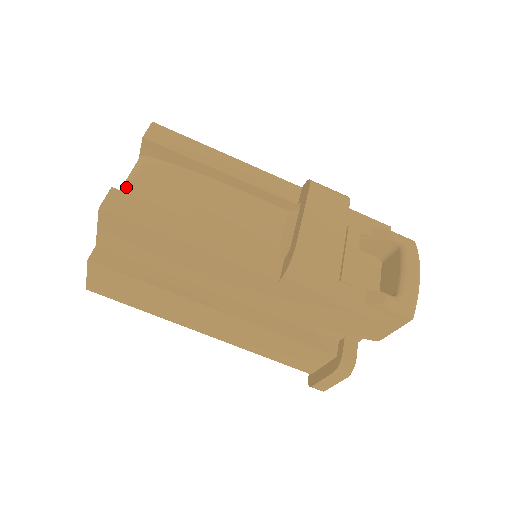
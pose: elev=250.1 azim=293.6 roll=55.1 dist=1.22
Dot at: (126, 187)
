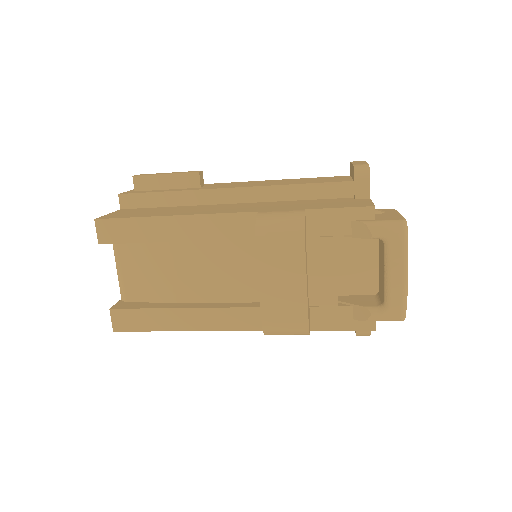
Dot at: (120, 281)
